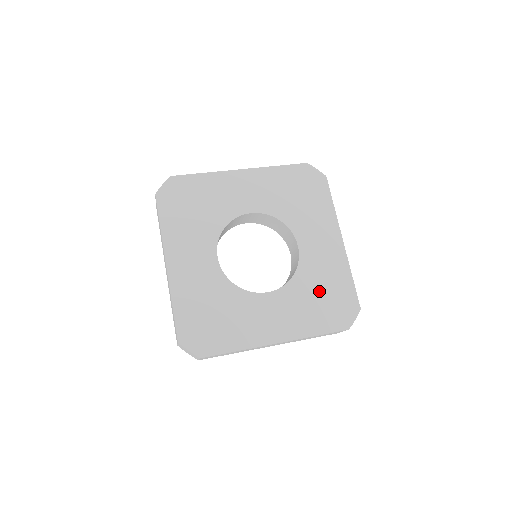
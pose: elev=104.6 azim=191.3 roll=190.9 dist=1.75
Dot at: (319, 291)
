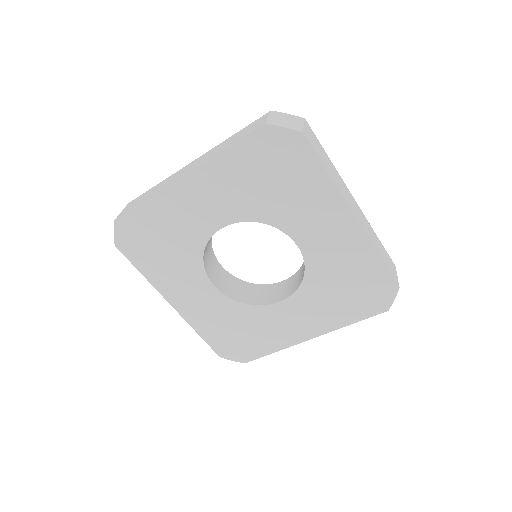
Dot at: (340, 284)
